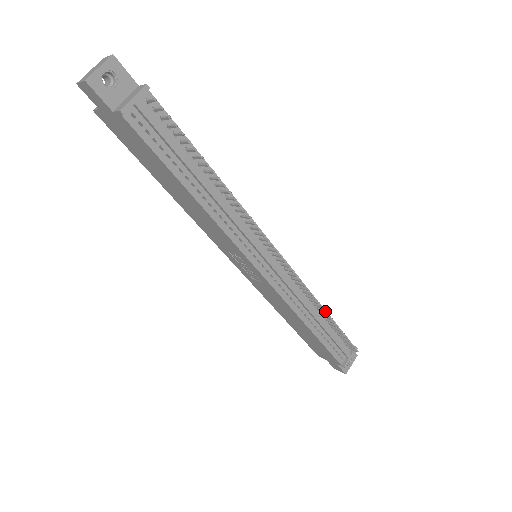
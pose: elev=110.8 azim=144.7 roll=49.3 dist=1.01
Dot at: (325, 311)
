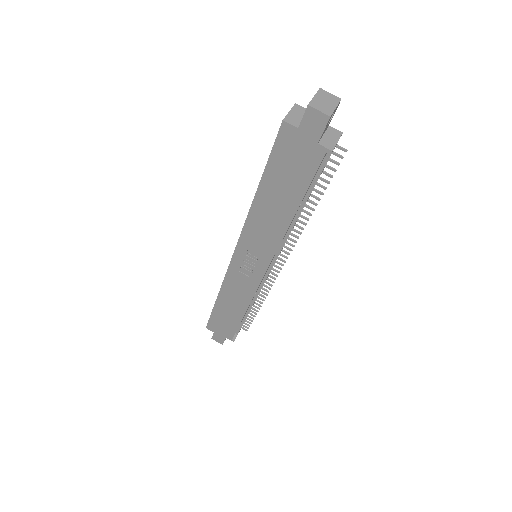
Dot at: occluded
